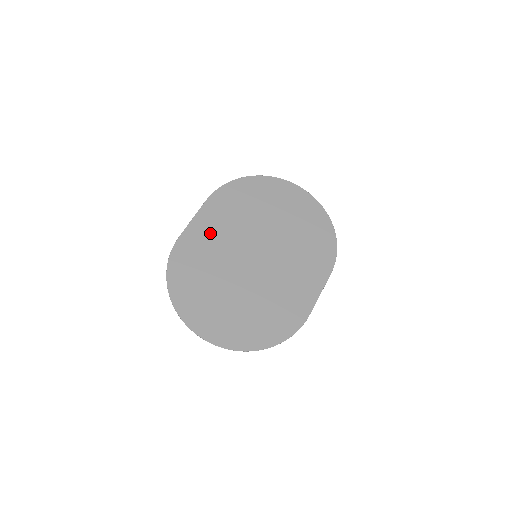
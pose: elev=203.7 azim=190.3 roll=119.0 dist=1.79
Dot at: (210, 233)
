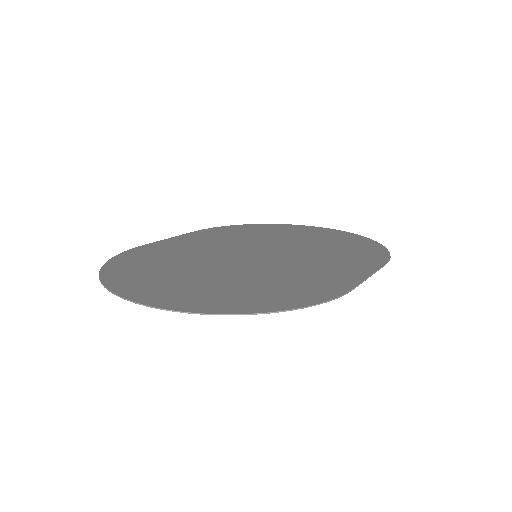
Dot at: (190, 244)
